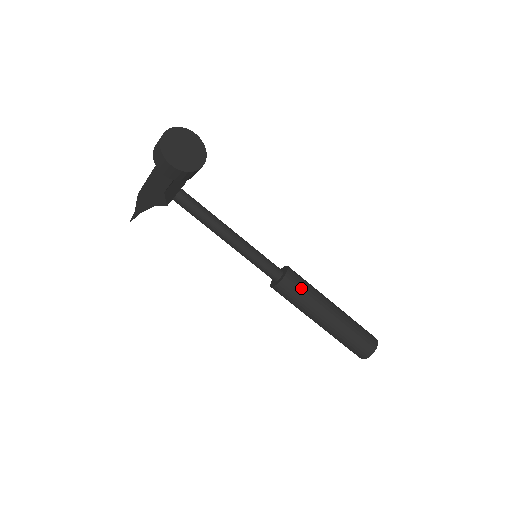
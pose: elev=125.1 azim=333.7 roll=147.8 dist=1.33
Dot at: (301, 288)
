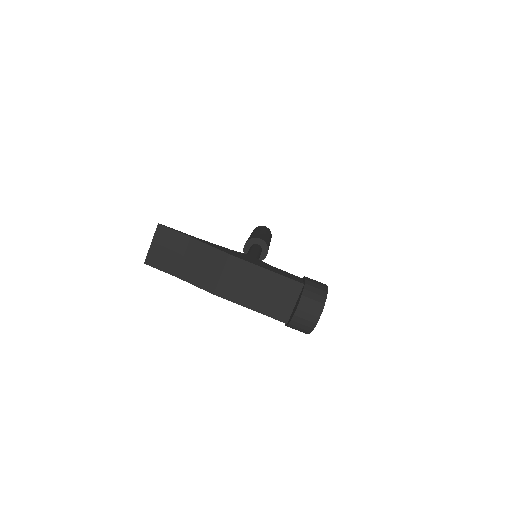
Dot at: occluded
